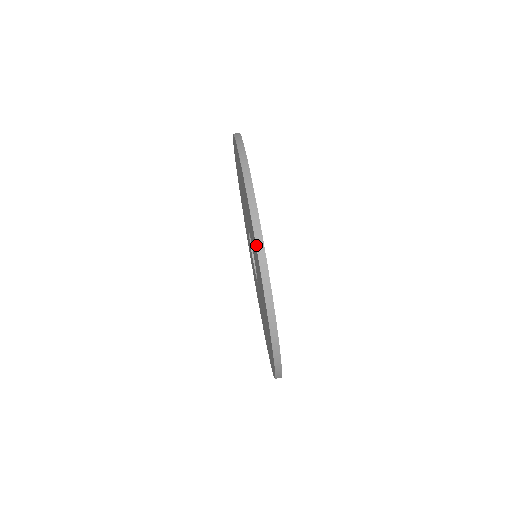
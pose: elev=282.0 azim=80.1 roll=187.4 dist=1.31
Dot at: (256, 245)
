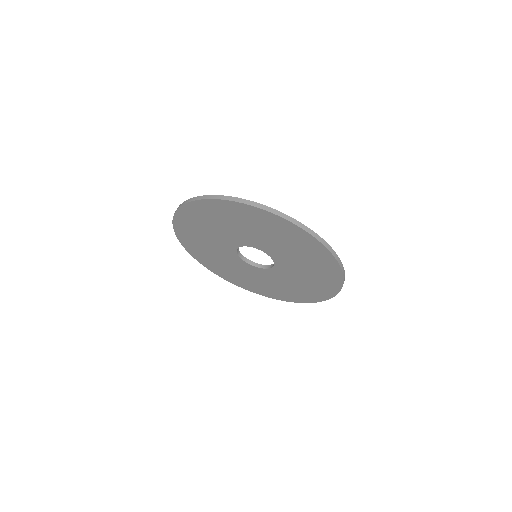
Dot at: (332, 254)
